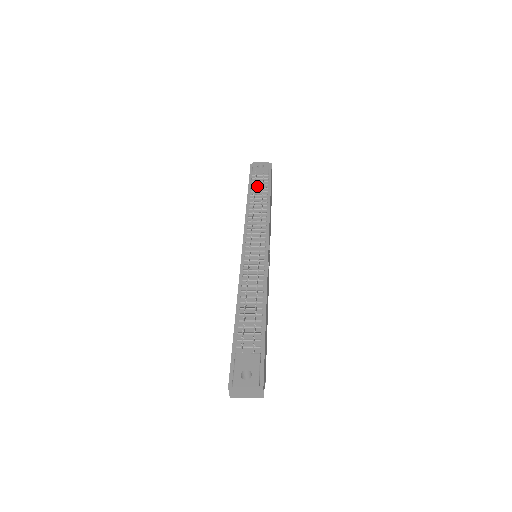
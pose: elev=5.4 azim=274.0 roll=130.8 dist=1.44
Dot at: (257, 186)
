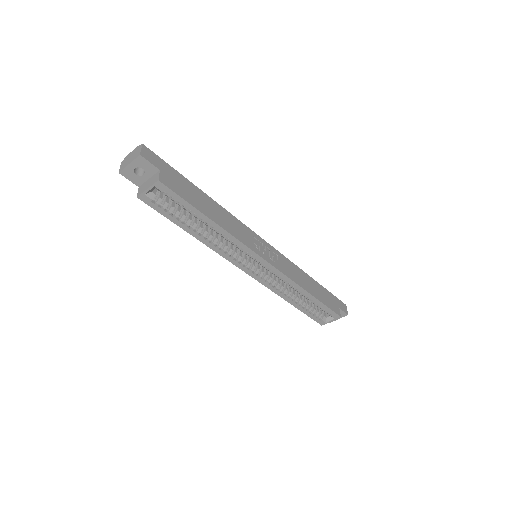
Dot at: occluded
